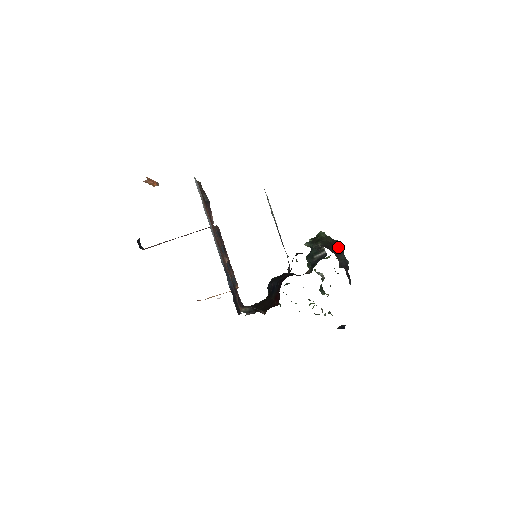
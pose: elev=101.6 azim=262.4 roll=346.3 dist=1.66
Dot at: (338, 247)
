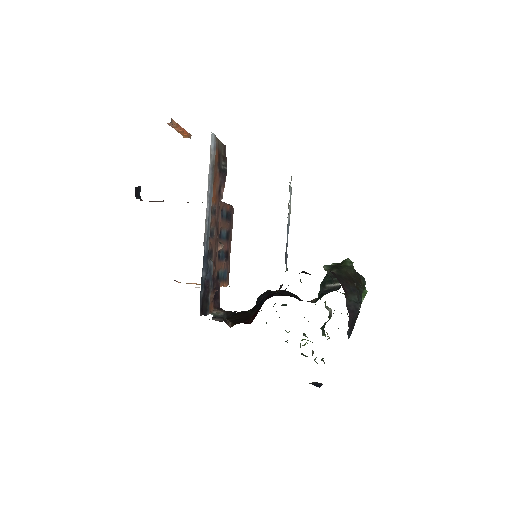
Dot at: (357, 285)
